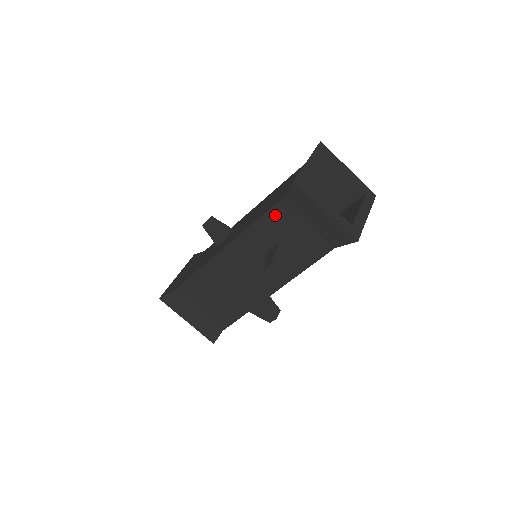
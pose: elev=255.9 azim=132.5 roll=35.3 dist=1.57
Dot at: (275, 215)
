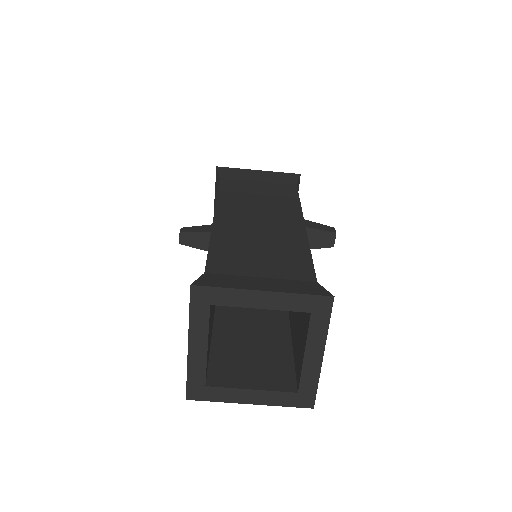
Dot at: occluded
